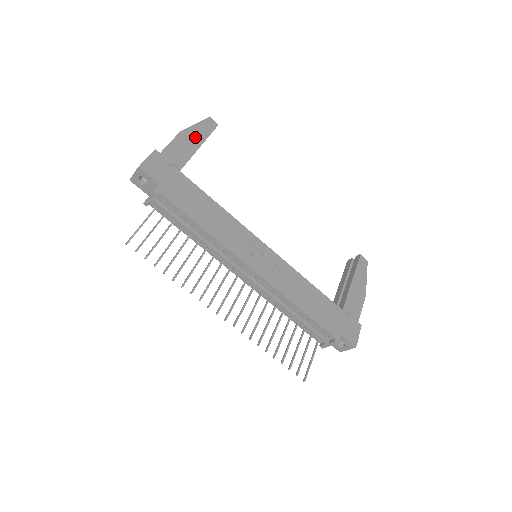
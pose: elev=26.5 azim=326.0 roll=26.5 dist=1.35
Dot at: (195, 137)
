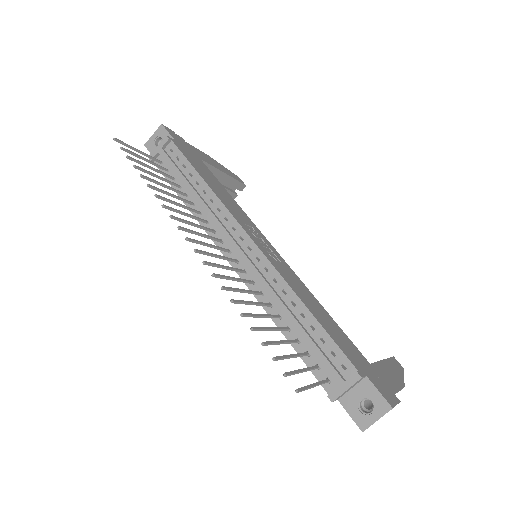
Dot at: (222, 168)
